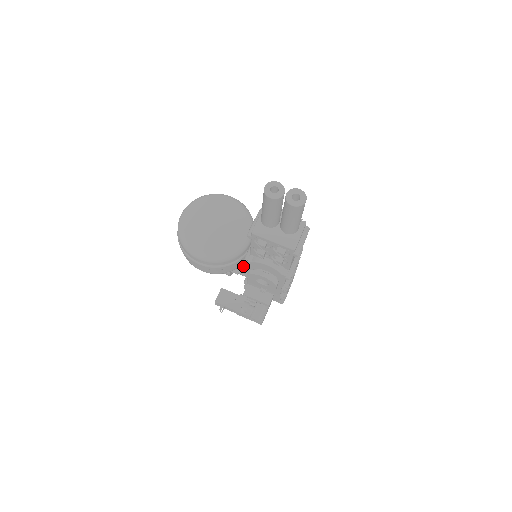
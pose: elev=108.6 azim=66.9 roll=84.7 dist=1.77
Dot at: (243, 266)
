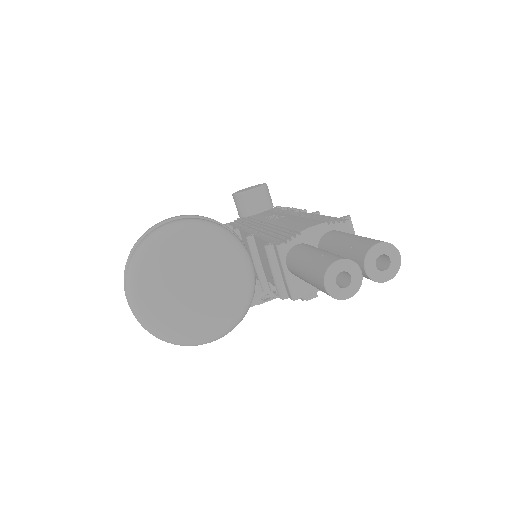
Dot at: occluded
